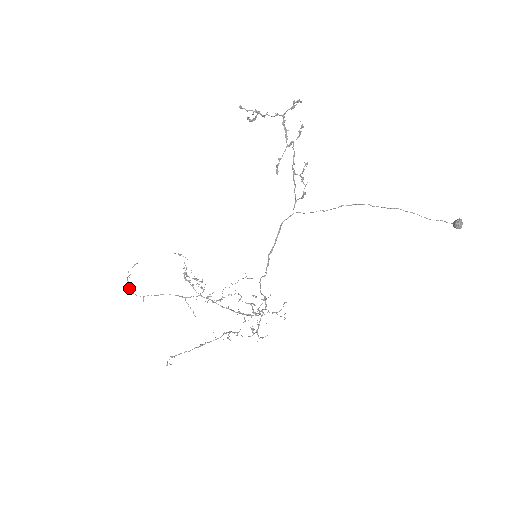
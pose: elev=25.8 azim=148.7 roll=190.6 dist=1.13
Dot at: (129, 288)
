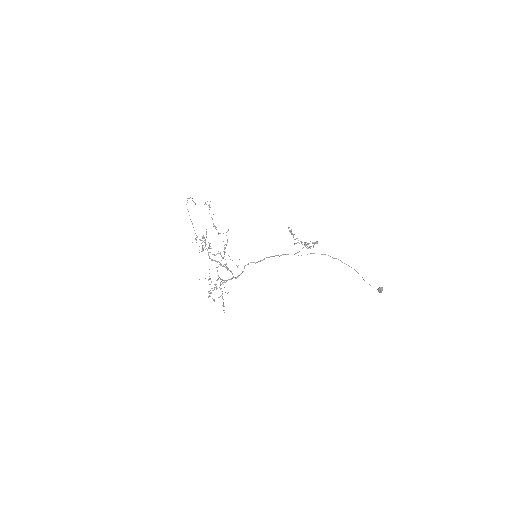
Dot at: (189, 198)
